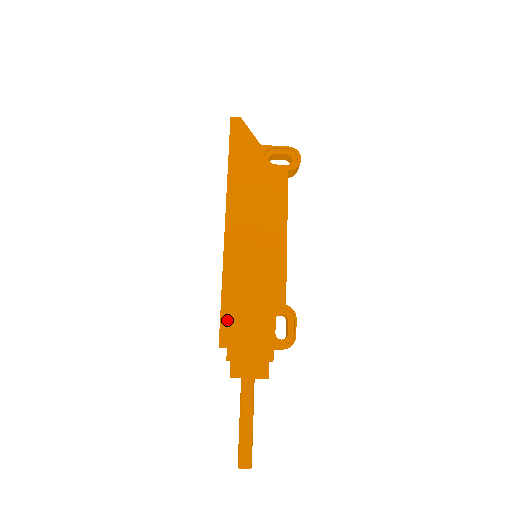
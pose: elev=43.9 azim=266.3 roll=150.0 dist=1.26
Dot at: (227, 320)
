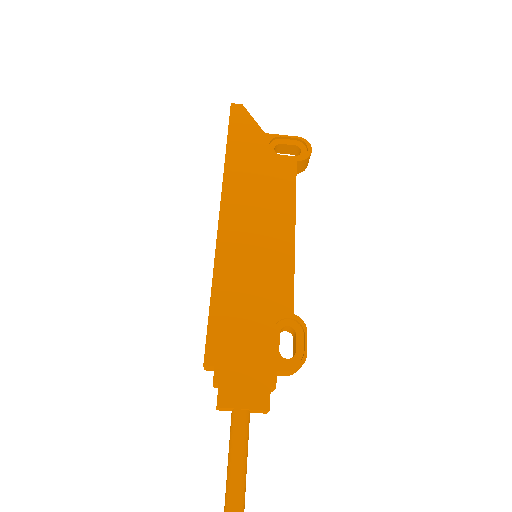
Dot at: (216, 330)
